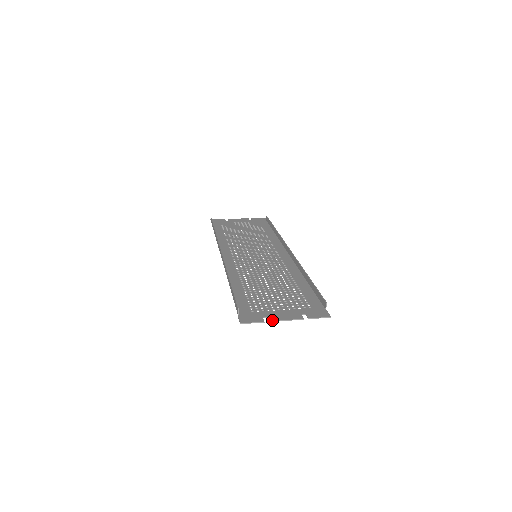
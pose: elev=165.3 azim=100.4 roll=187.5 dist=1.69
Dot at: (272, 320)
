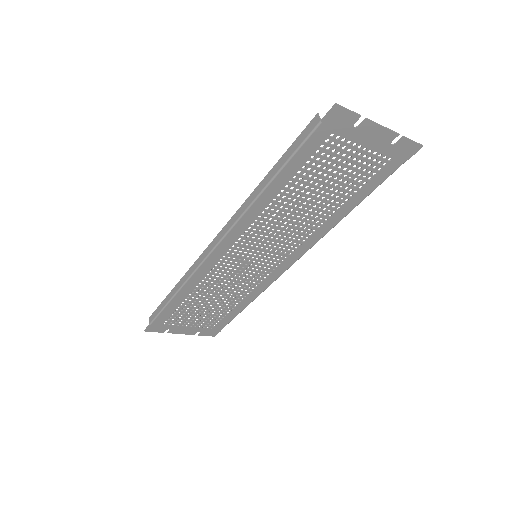
Dot at: (367, 120)
